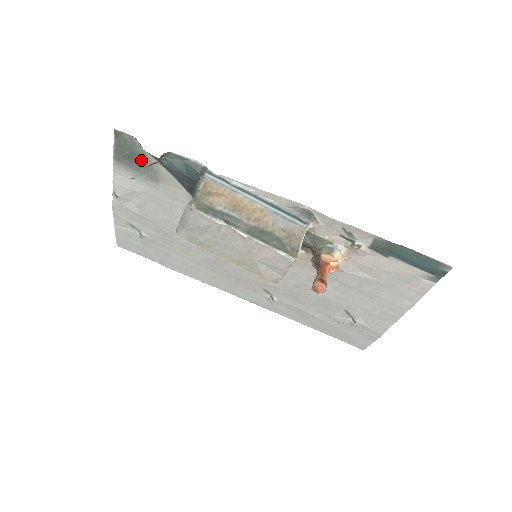
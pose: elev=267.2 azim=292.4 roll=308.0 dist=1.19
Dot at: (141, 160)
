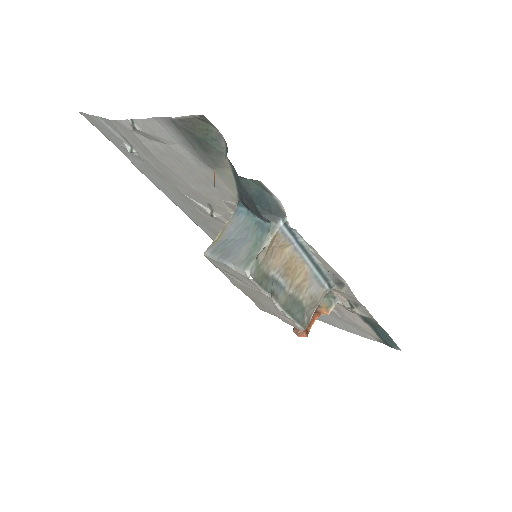
Dot at: (210, 150)
